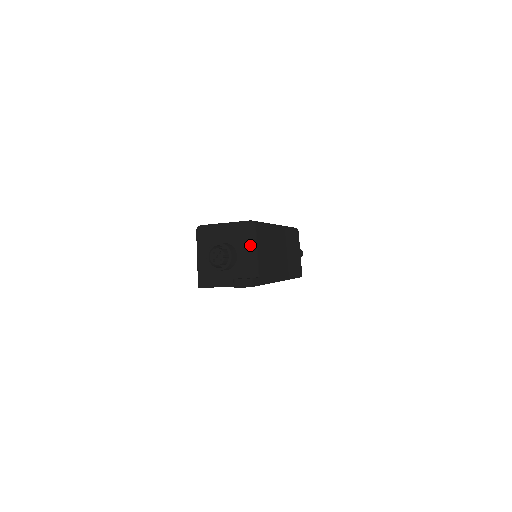
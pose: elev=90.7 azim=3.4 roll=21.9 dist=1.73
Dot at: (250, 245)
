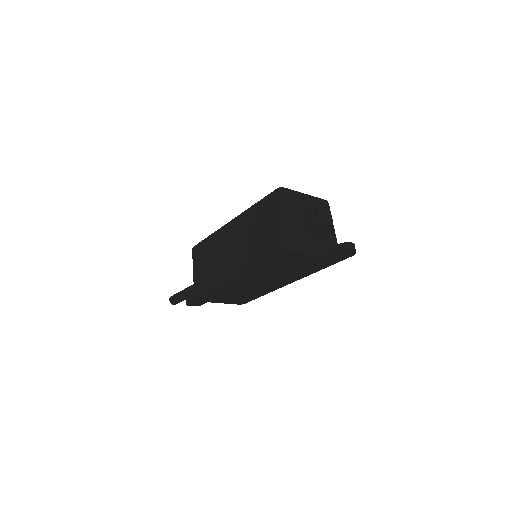
Dot at: occluded
